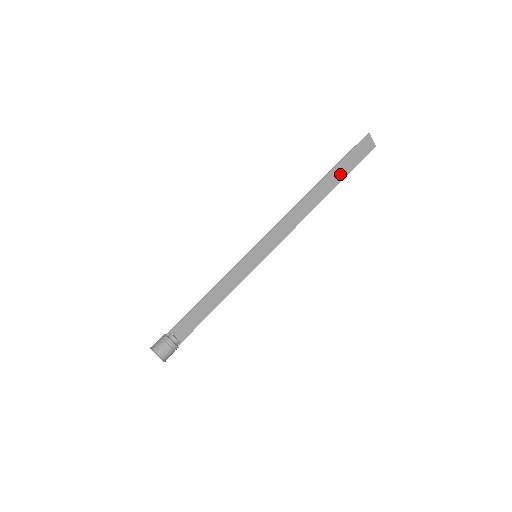
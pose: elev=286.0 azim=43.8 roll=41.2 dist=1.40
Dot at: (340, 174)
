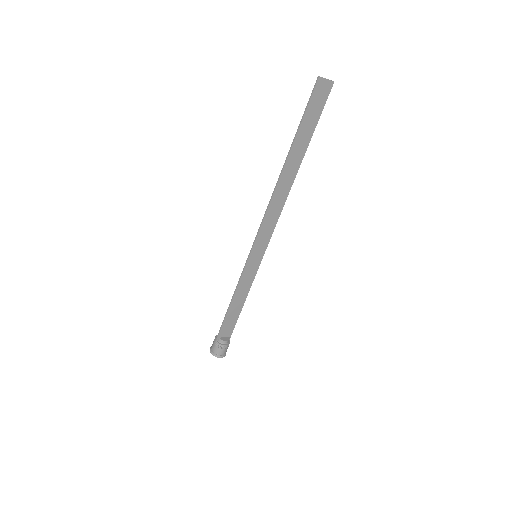
Dot at: (304, 140)
